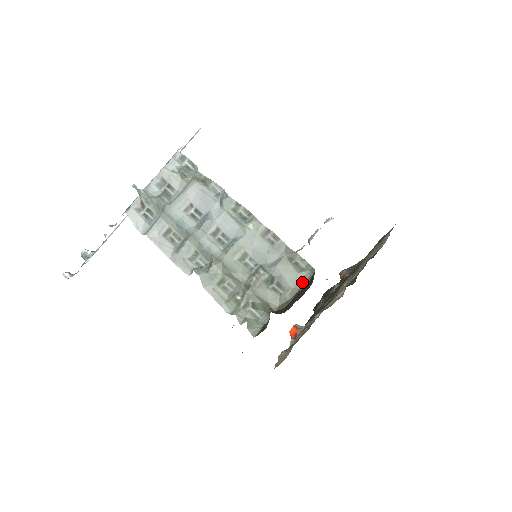
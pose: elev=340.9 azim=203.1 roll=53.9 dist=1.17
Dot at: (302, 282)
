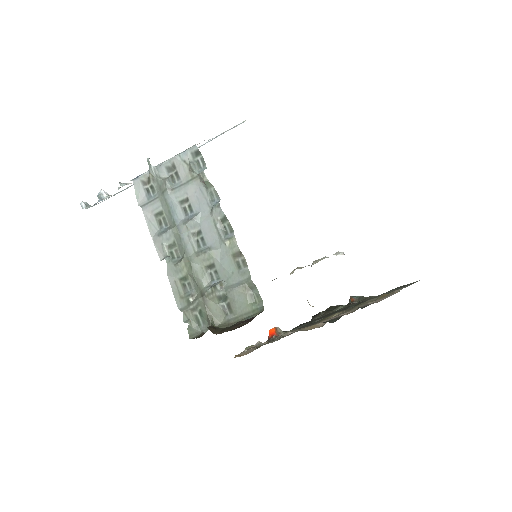
Dot at: (249, 314)
